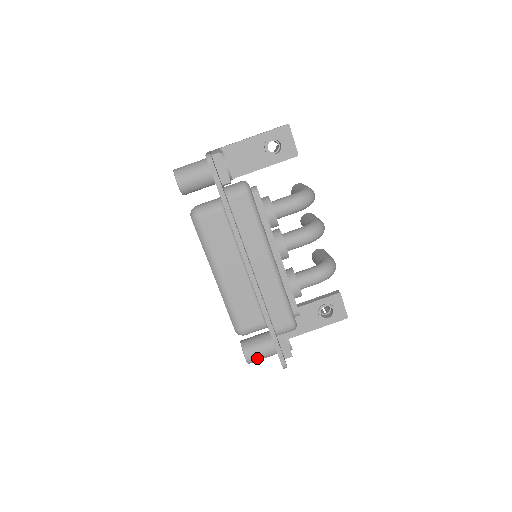
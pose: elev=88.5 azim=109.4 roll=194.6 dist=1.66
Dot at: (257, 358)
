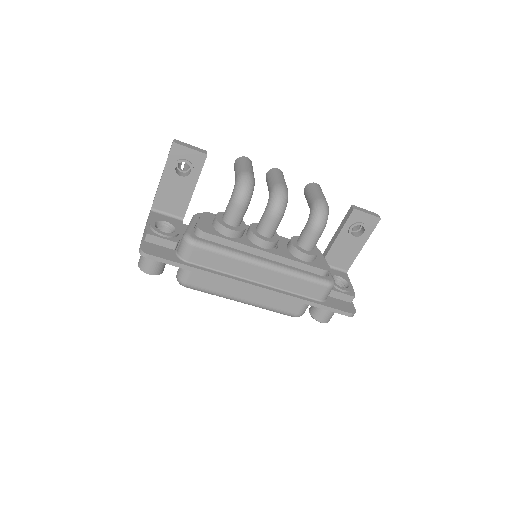
Dot at: (330, 316)
